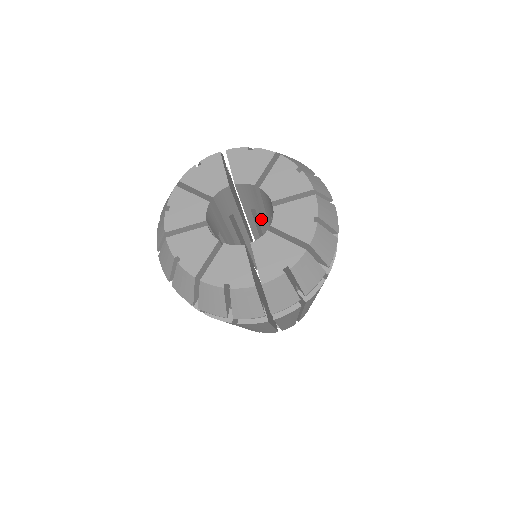
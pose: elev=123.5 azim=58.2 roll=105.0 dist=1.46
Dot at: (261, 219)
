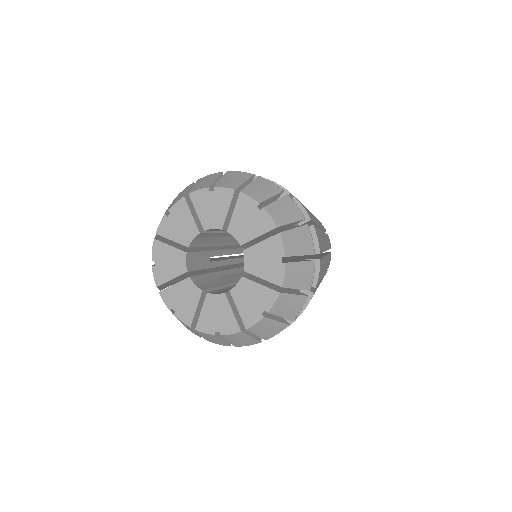
Dot at: occluded
